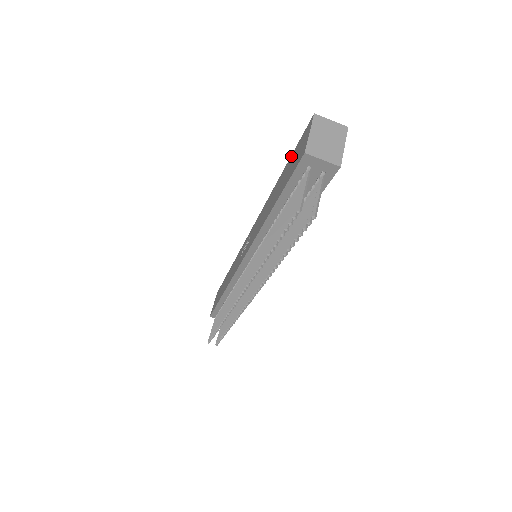
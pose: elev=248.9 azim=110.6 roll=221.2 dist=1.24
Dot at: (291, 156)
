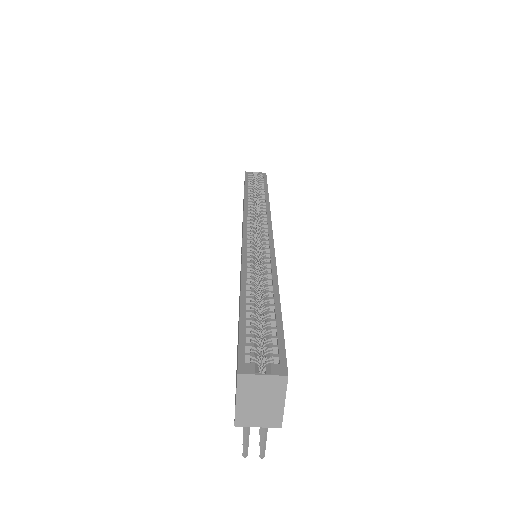
Dot at: occluded
